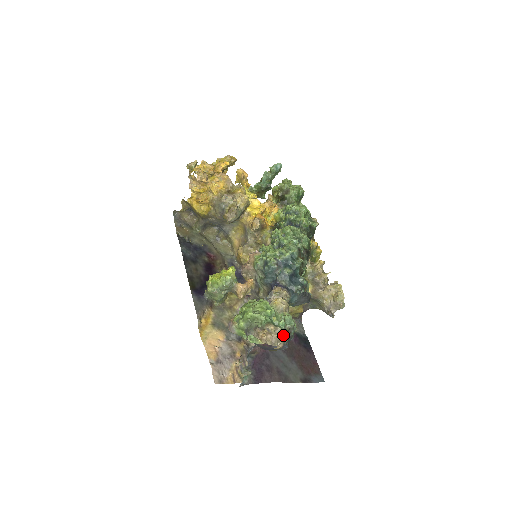
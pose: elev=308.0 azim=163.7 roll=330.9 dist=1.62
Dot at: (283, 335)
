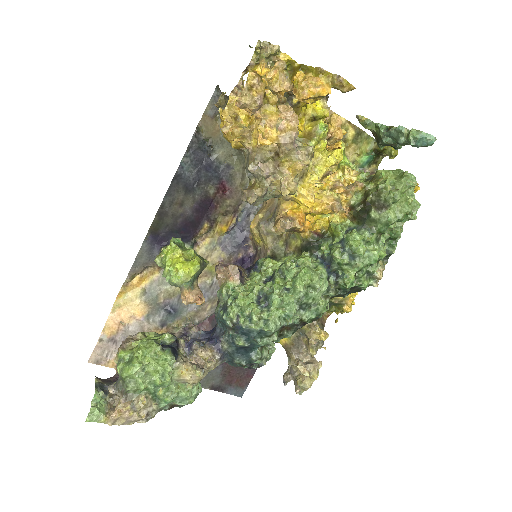
Dot at: (153, 415)
